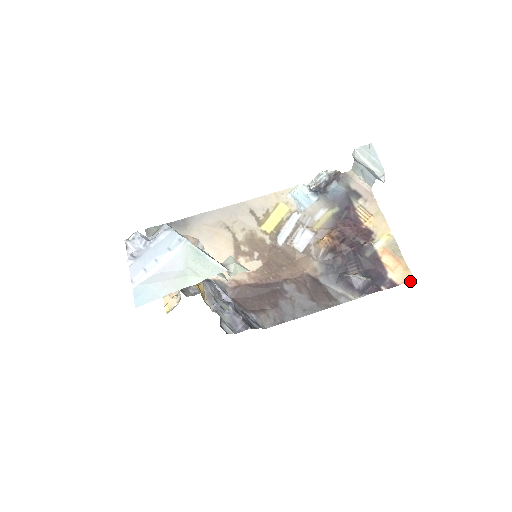
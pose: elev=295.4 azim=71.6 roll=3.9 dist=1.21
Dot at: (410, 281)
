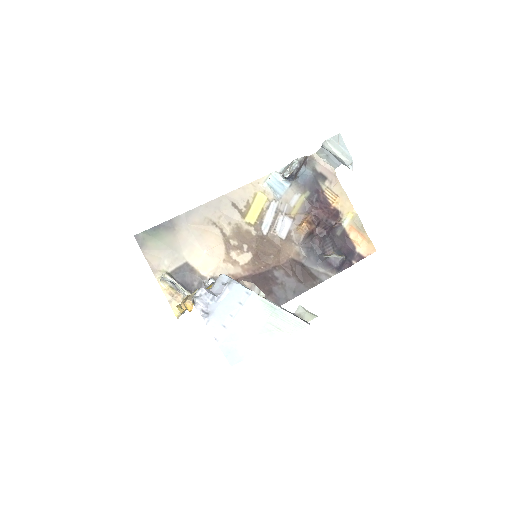
Dot at: (373, 252)
